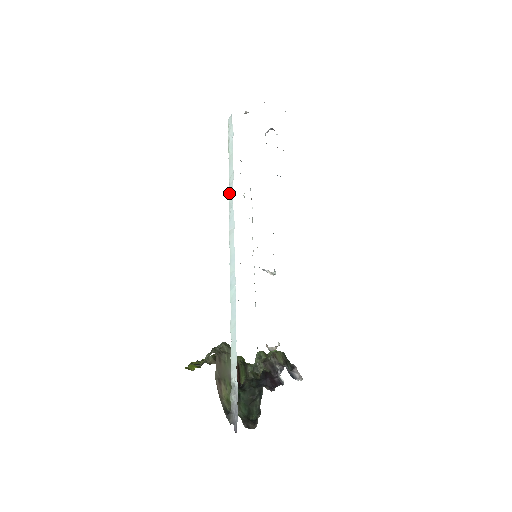
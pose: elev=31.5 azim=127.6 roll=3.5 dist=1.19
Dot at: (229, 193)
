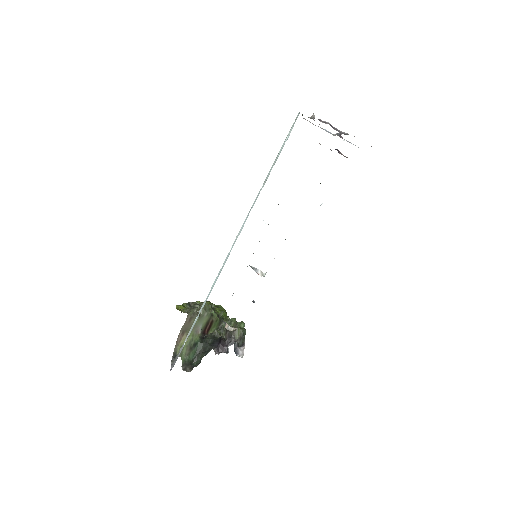
Dot at: occluded
